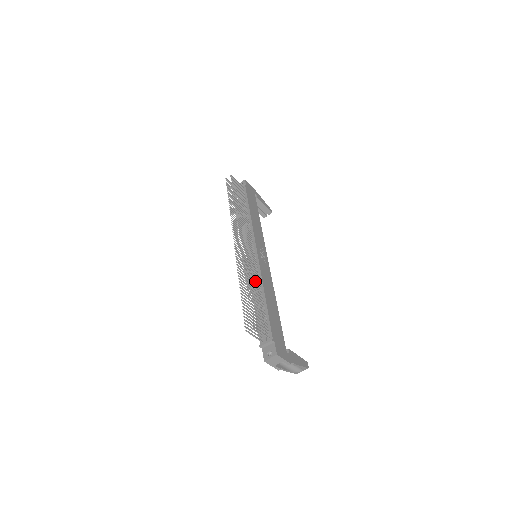
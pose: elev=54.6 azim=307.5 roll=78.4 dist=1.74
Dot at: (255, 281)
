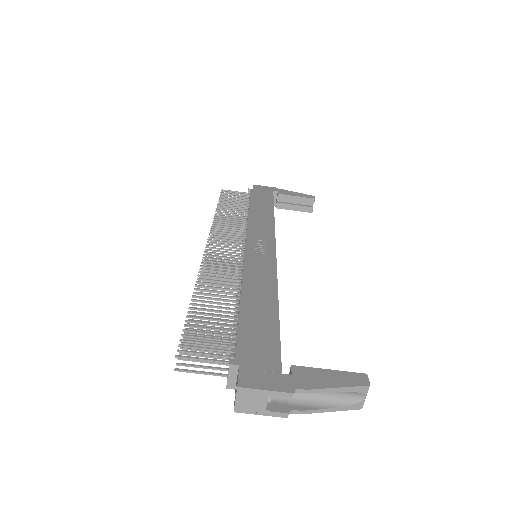
Dot at: occluded
